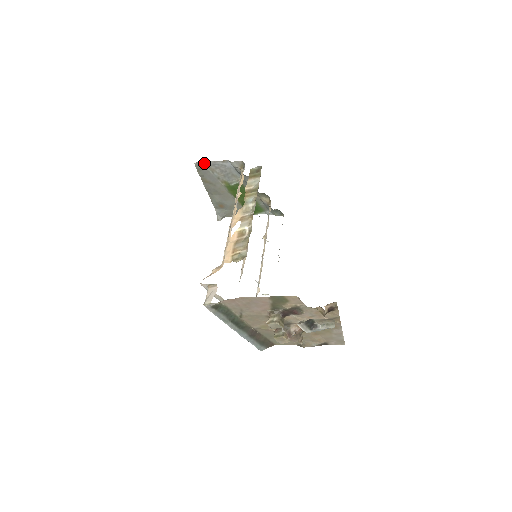
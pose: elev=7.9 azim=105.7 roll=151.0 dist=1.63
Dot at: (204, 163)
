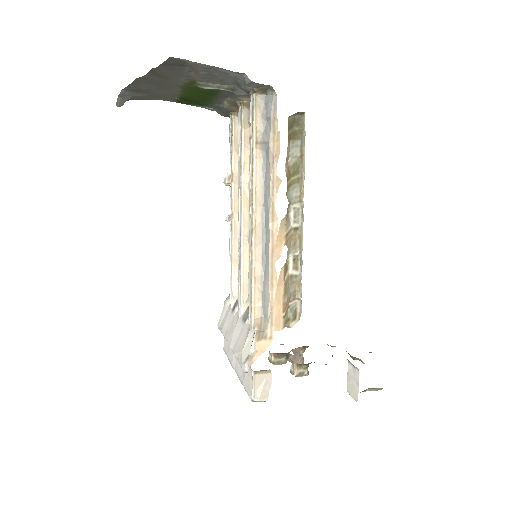
Dot at: (191, 62)
